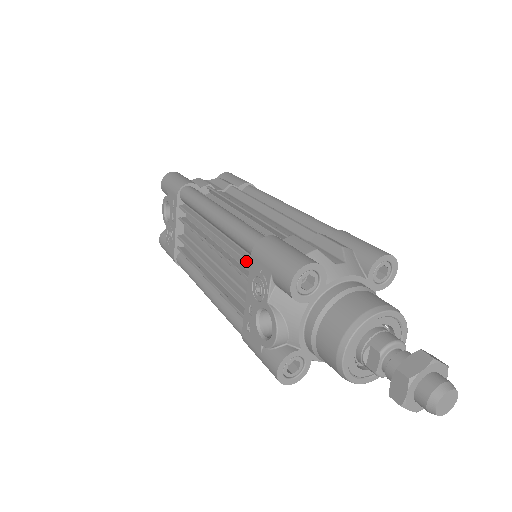
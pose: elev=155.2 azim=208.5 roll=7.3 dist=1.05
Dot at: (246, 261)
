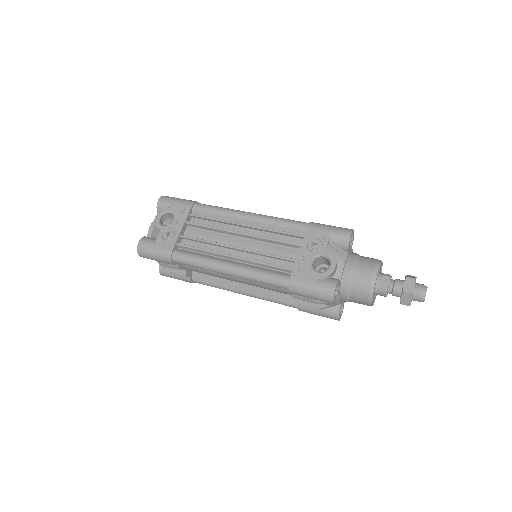
Dot at: (297, 234)
